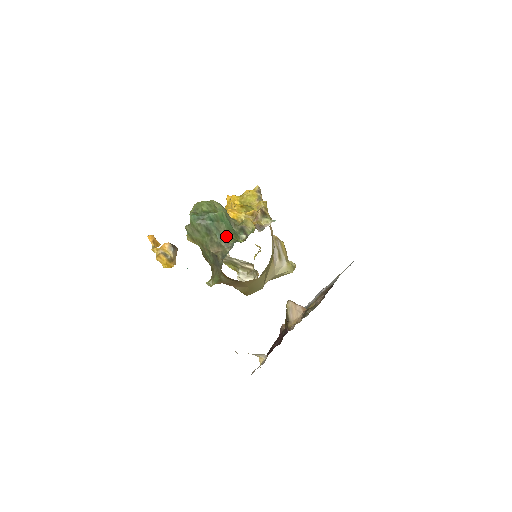
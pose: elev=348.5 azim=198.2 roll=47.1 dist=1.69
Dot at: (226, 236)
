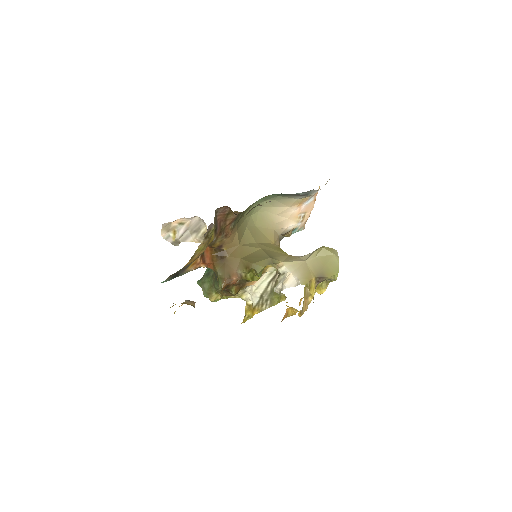
Dot at: occluded
